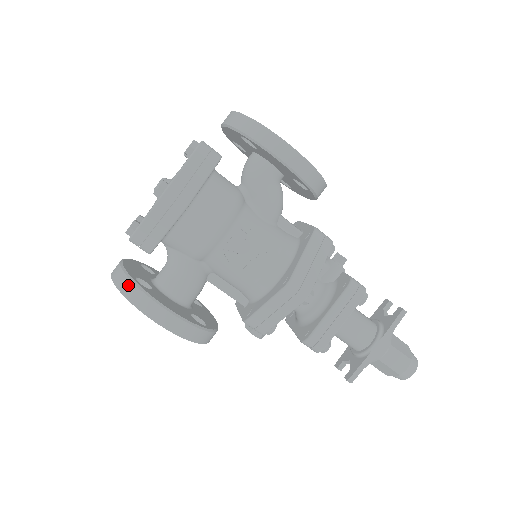
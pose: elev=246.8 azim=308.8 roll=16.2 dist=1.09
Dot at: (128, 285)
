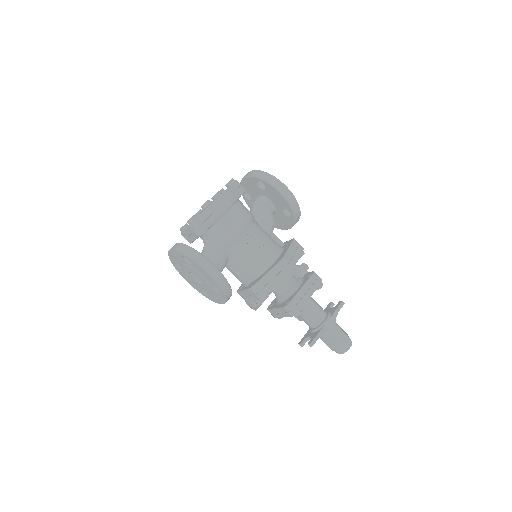
Dot at: (188, 249)
